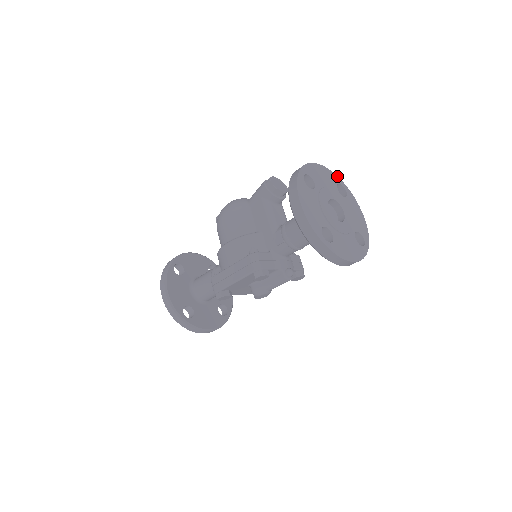
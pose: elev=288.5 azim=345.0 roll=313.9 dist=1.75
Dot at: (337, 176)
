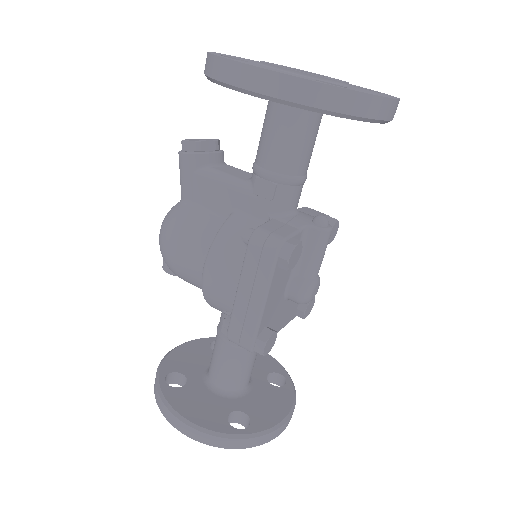
Dot at: occluded
